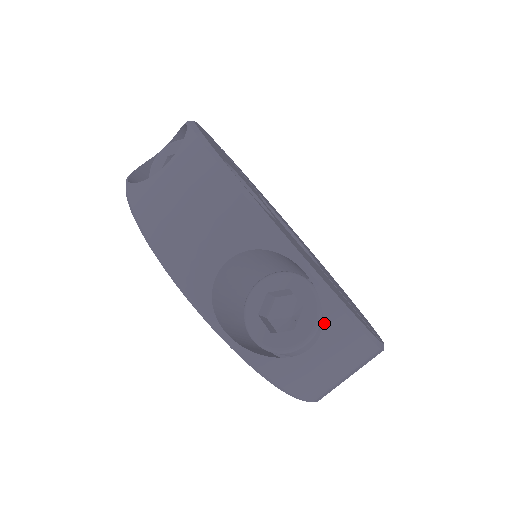
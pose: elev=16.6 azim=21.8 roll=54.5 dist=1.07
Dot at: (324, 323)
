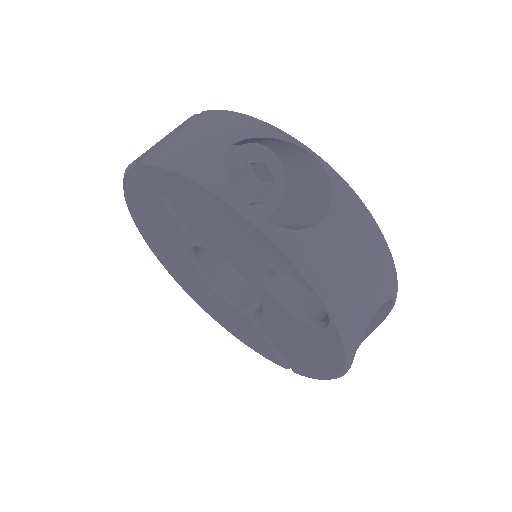
Dot at: occluded
